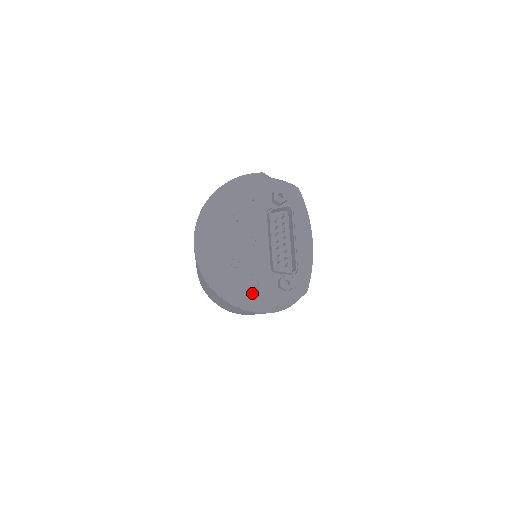
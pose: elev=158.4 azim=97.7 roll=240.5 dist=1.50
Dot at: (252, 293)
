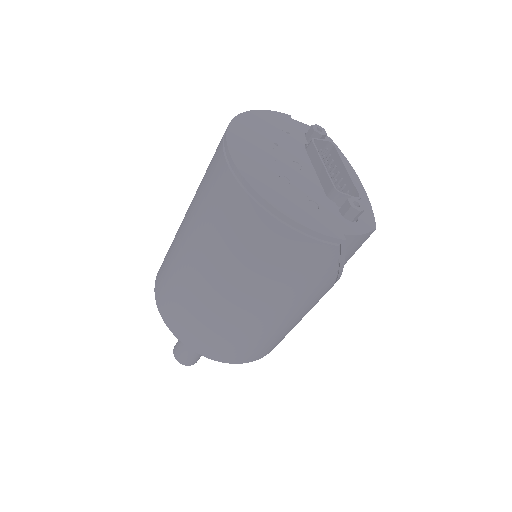
Dot at: (314, 214)
